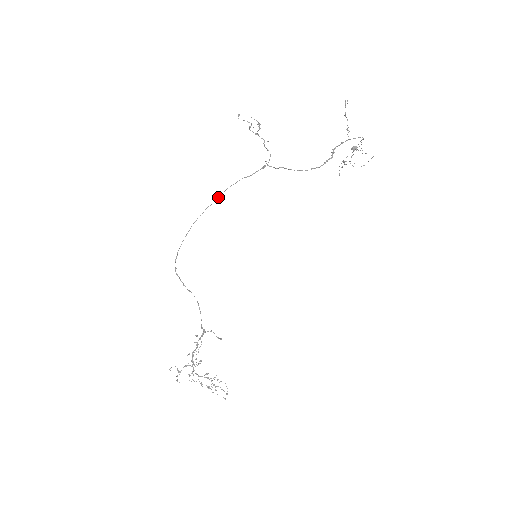
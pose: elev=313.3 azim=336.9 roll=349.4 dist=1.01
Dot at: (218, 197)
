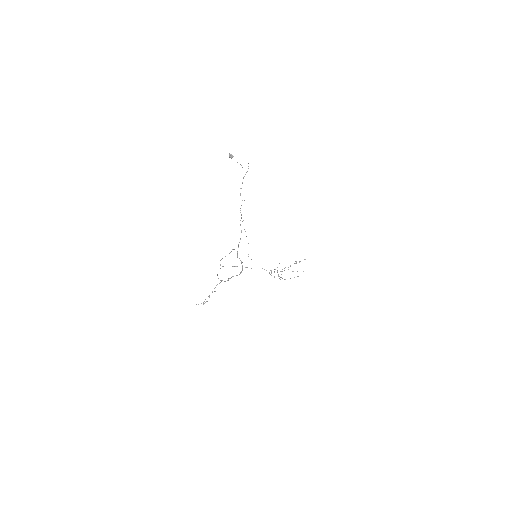
Dot at: (217, 275)
